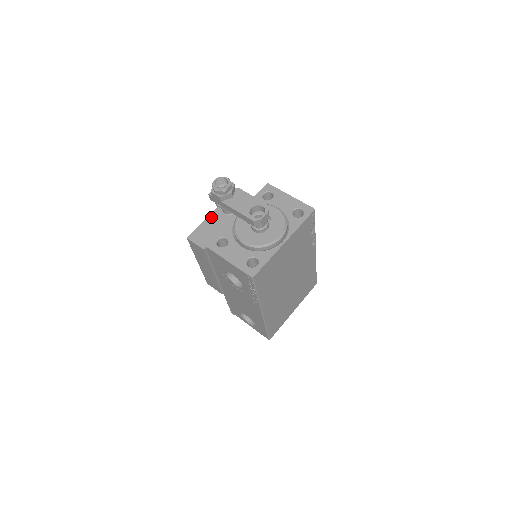
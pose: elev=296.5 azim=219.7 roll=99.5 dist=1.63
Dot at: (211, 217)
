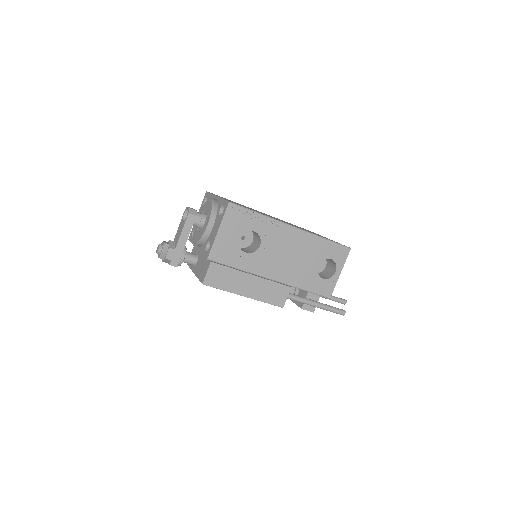
Dot at: (196, 272)
